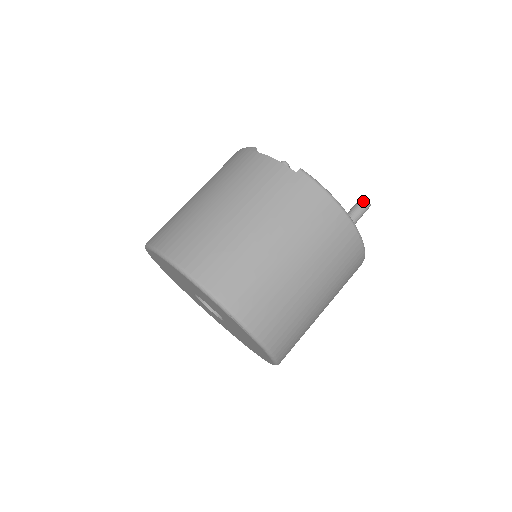
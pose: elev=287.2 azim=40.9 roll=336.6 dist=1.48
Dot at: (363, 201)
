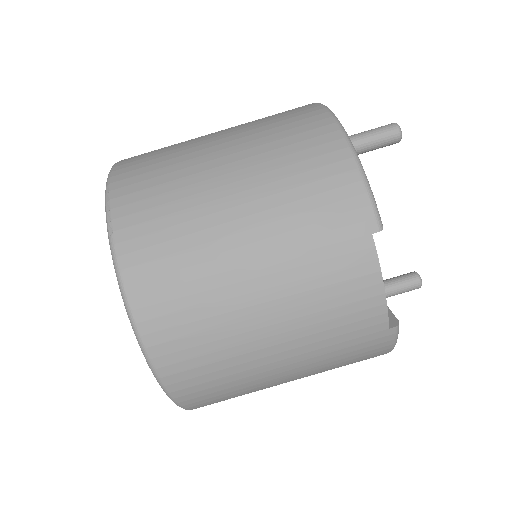
Dot at: (417, 286)
